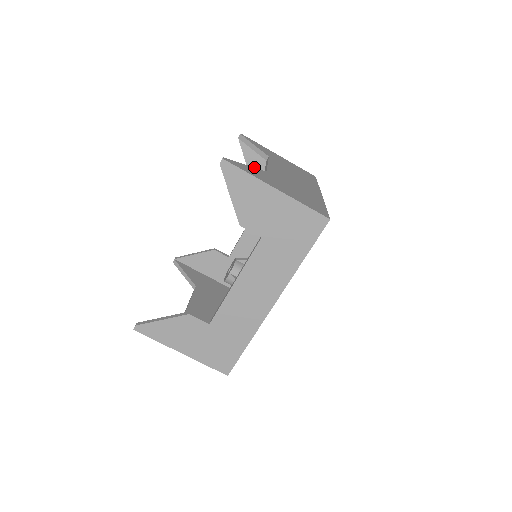
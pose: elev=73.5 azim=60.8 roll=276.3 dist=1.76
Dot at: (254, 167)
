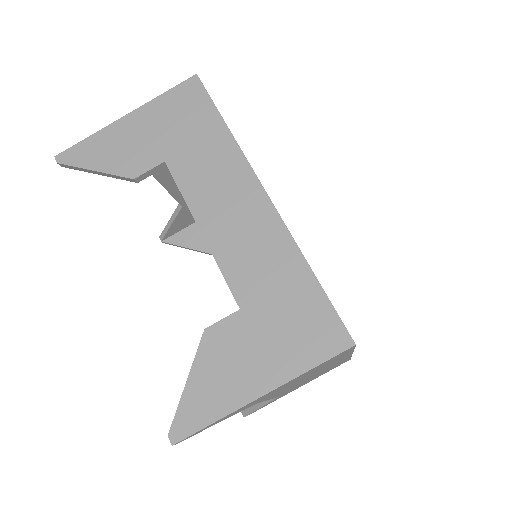
Dot at: (198, 242)
